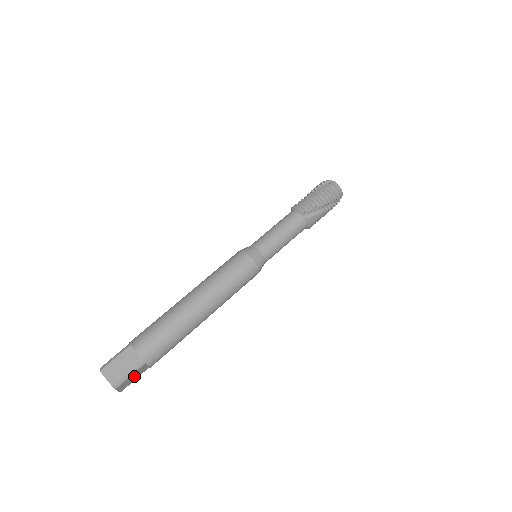
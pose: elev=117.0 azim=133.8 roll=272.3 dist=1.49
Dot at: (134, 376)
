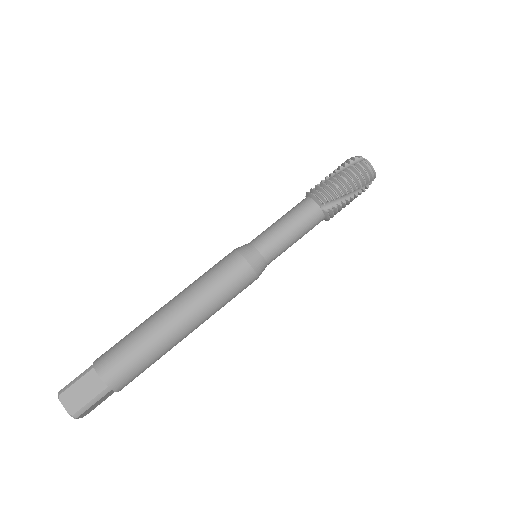
Dot at: (99, 401)
